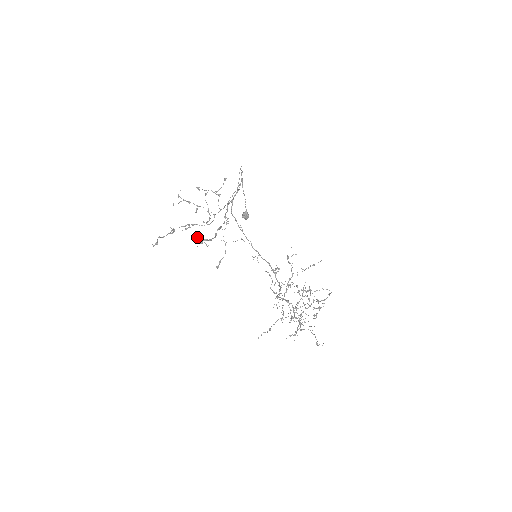
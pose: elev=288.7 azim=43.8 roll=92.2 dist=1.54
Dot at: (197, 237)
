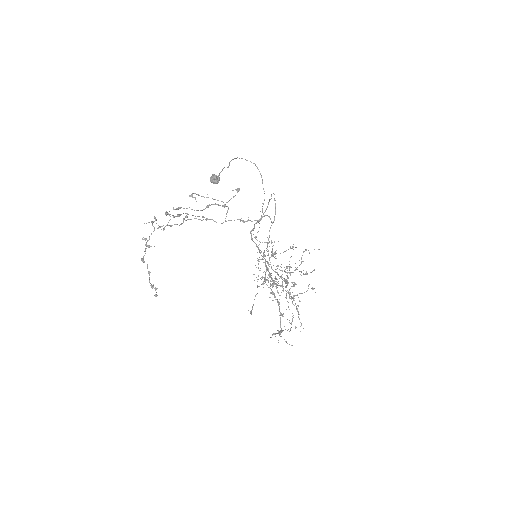
Dot at: (275, 336)
